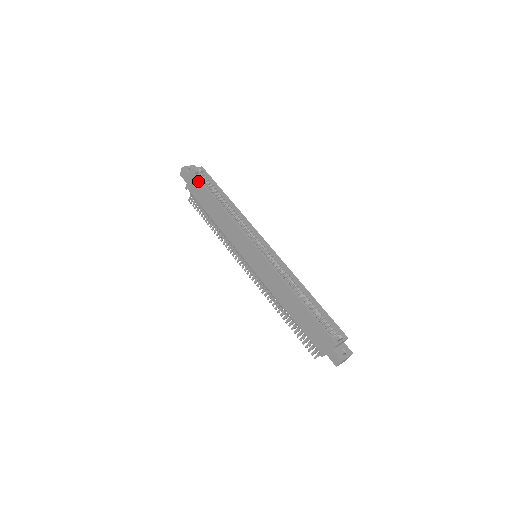
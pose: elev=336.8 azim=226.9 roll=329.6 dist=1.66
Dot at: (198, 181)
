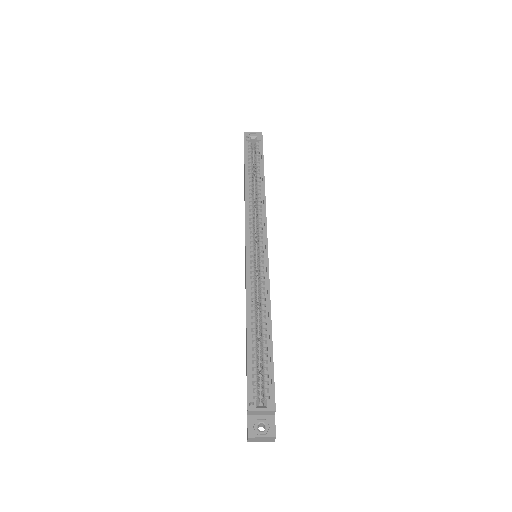
Dot at: (244, 150)
